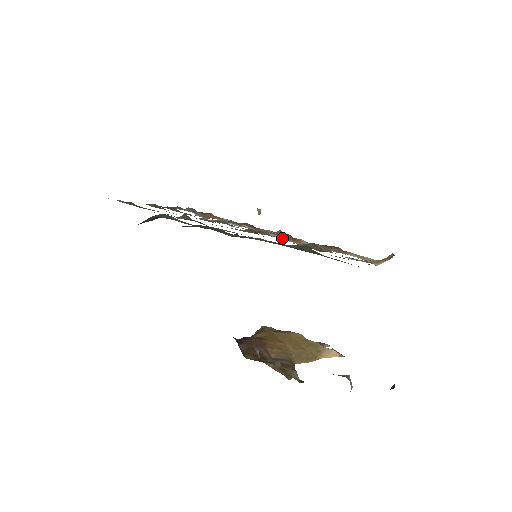
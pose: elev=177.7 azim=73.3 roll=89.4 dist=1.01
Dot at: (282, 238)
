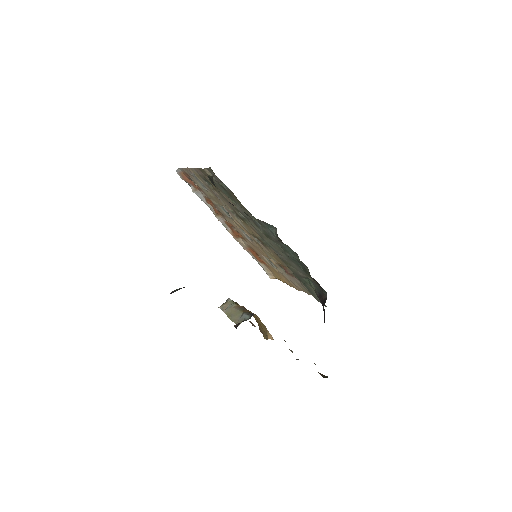
Dot at: (227, 228)
